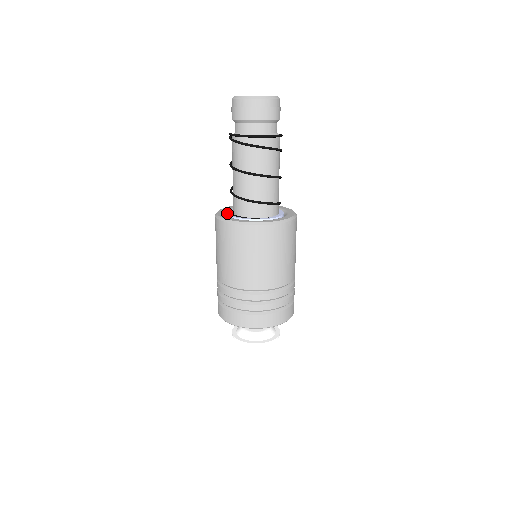
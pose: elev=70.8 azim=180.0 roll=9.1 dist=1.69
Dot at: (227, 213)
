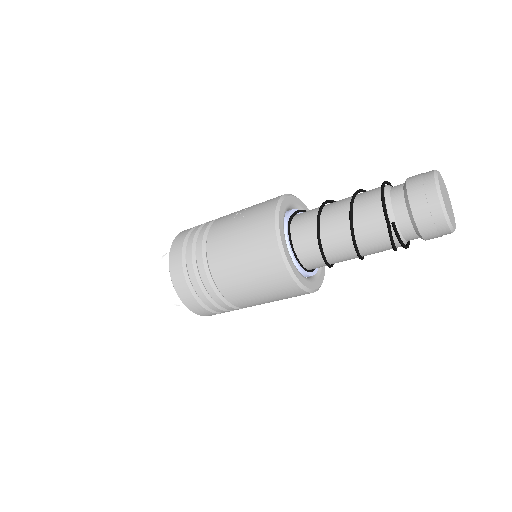
Dot at: (287, 248)
